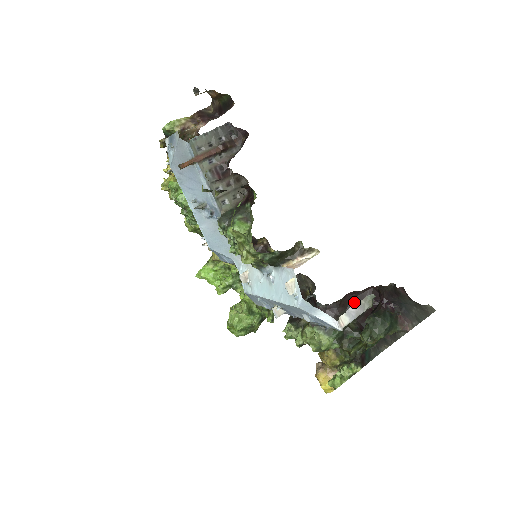
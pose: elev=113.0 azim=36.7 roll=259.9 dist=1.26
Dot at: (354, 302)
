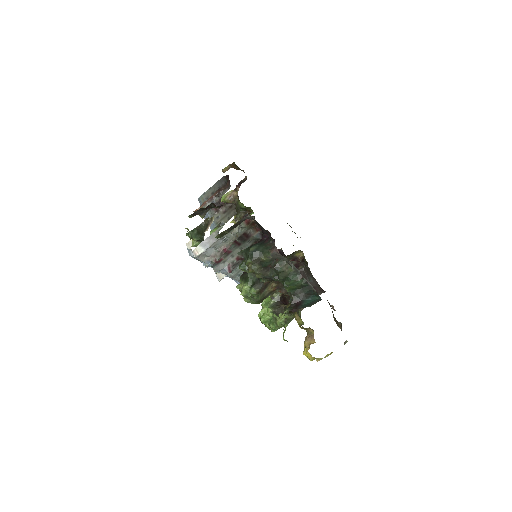
Dot at: occluded
